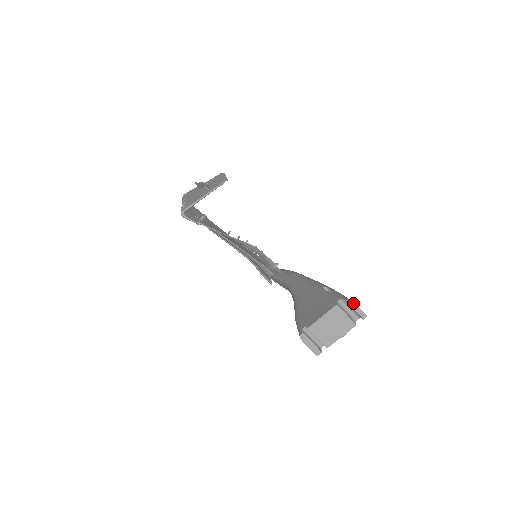
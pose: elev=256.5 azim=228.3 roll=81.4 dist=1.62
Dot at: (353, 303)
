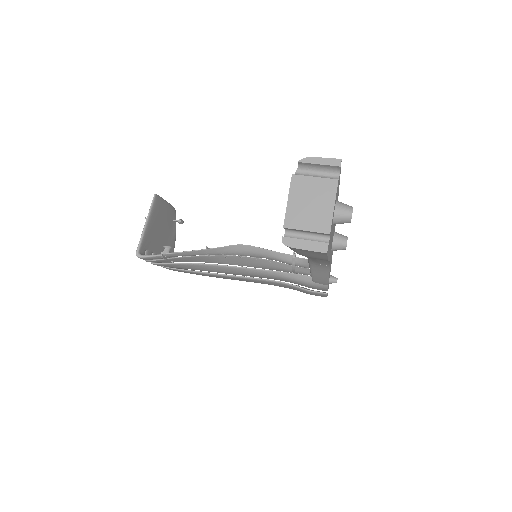
Dot at: (309, 159)
